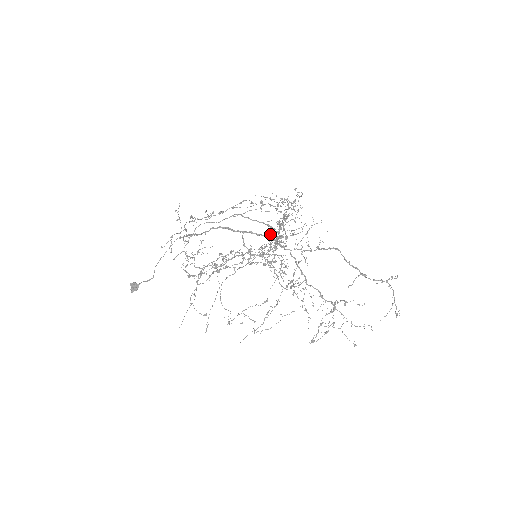
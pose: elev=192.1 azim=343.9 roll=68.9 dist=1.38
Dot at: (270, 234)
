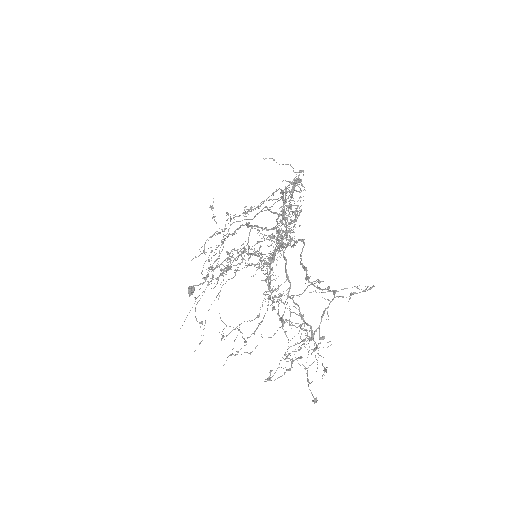
Dot at: (276, 228)
